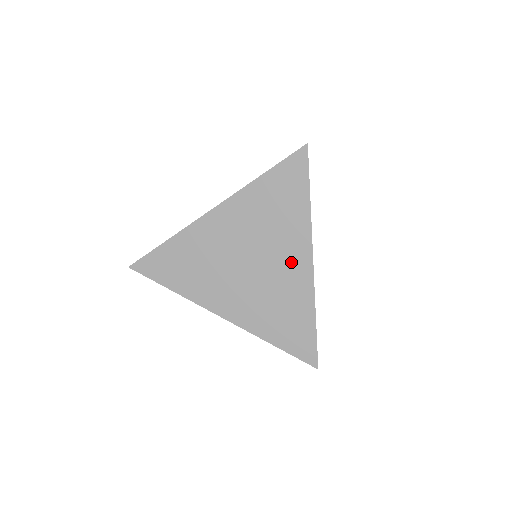
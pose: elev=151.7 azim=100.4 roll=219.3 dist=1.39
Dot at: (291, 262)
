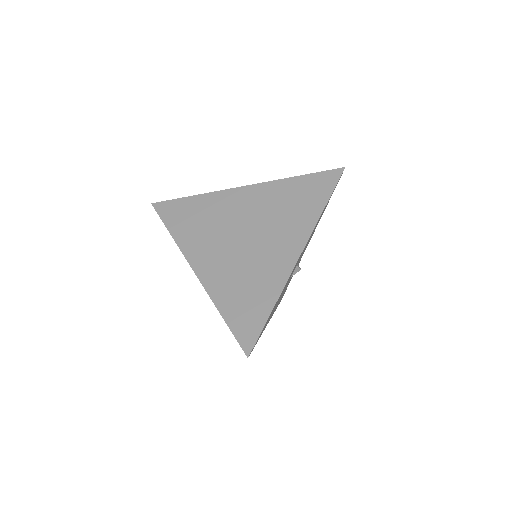
Dot at: occluded
